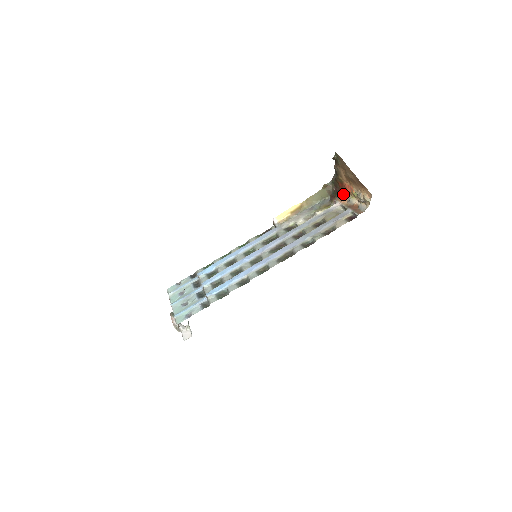
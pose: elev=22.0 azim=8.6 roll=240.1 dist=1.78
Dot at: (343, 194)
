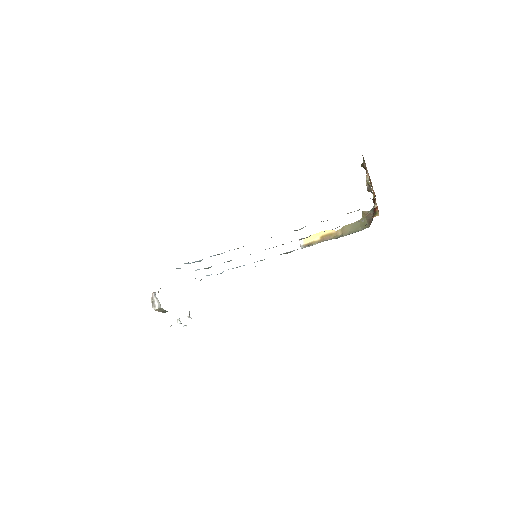
Dot at: (375, 213)
